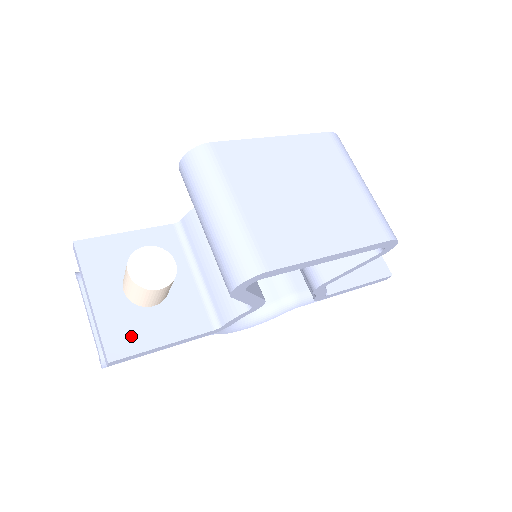
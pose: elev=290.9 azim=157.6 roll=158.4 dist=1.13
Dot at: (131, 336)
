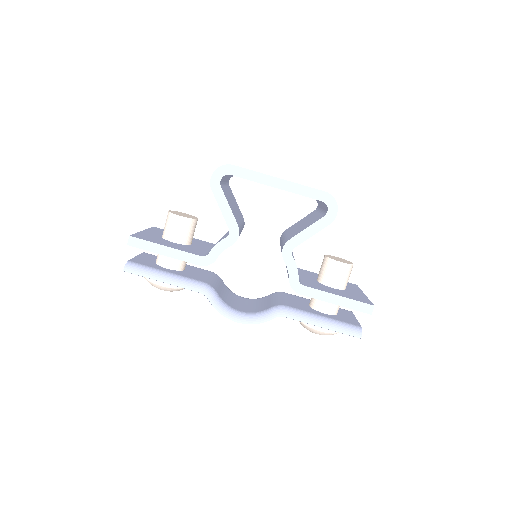
Dot at: (151, 239)
